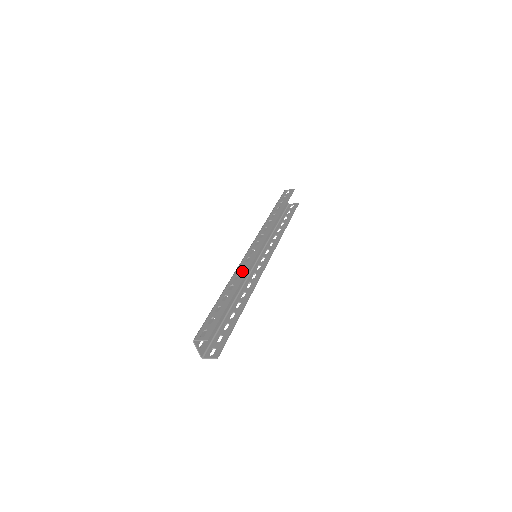
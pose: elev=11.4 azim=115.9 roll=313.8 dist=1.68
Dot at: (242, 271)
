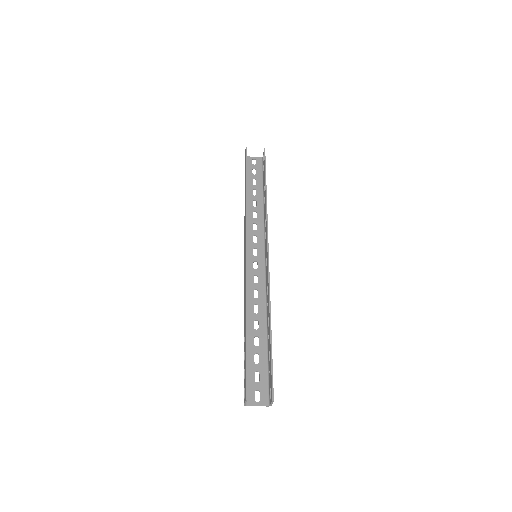
Dot at: (244, 294)
